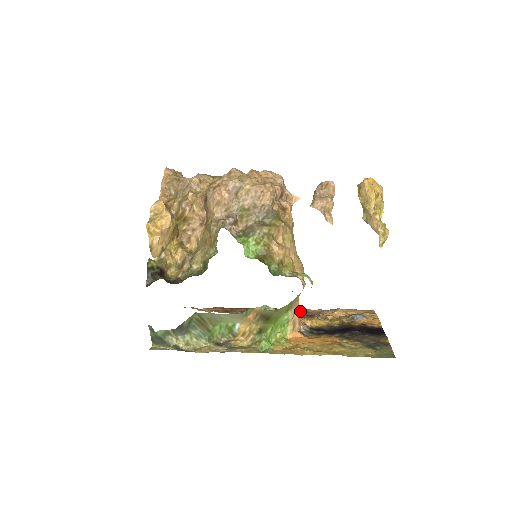
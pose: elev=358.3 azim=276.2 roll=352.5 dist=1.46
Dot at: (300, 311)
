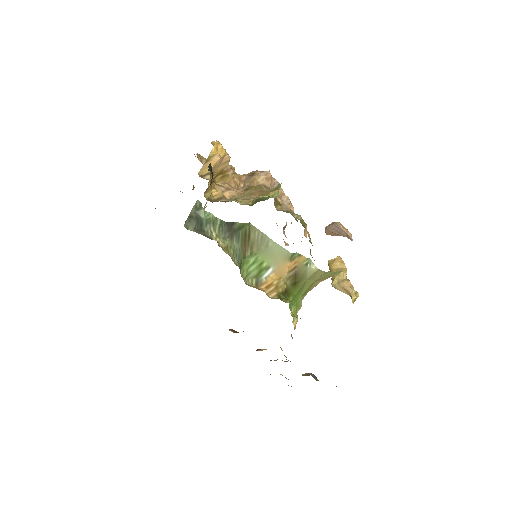
Dot at: occluded
